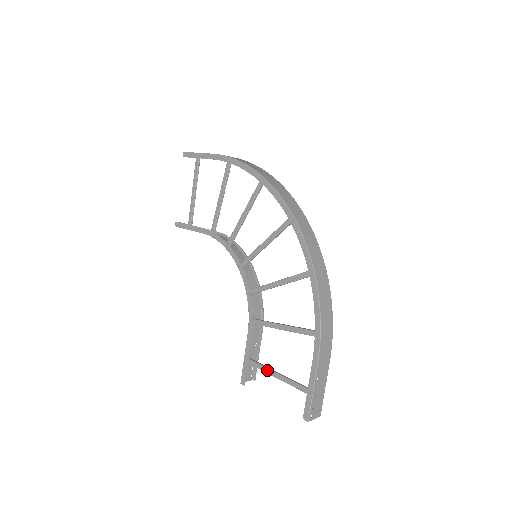
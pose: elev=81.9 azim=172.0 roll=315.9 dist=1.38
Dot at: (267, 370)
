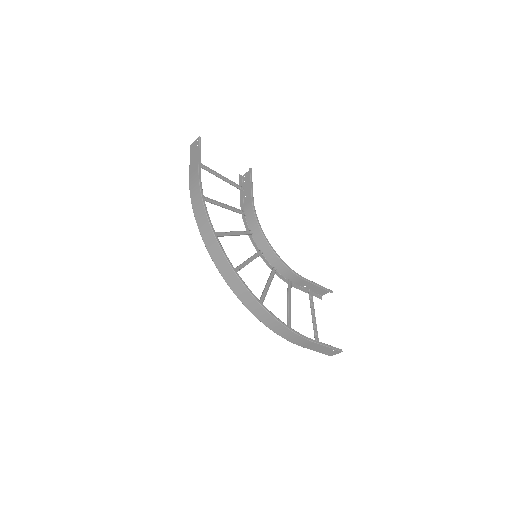
Dot at: (312, 312)
